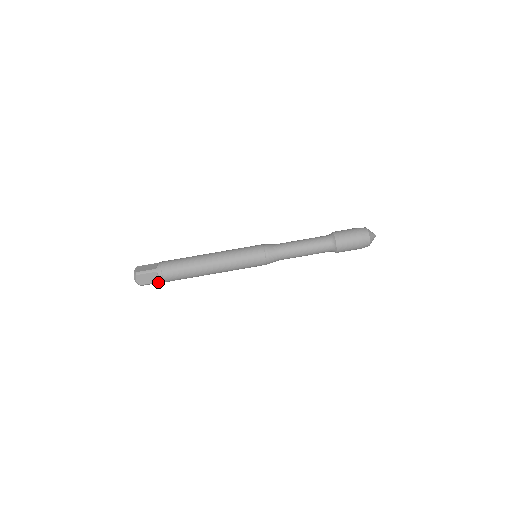
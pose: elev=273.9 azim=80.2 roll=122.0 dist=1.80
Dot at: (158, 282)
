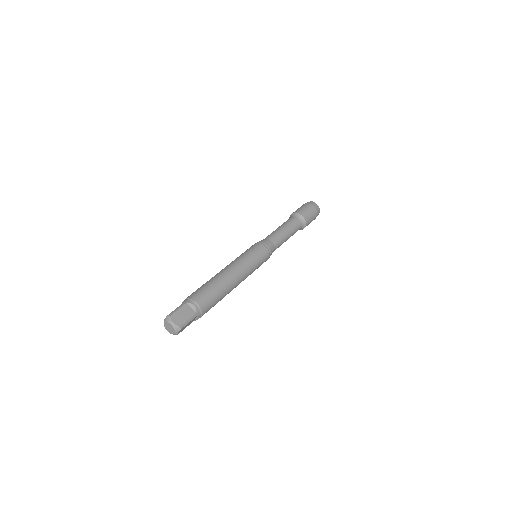
Dot at: (195, 315)
